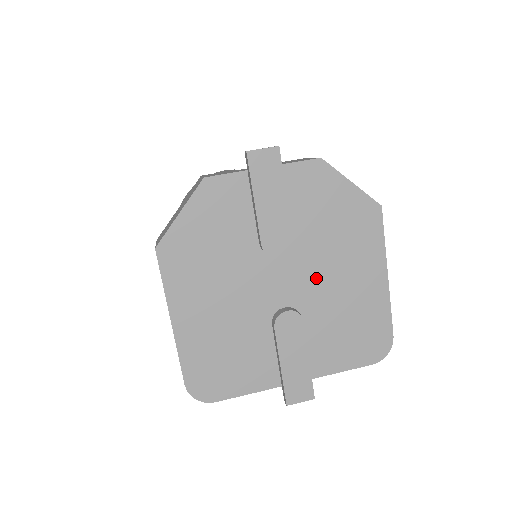
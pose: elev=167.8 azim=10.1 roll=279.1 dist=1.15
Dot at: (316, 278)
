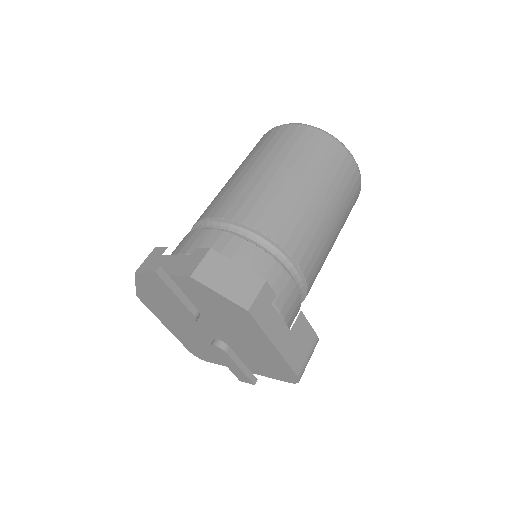
Dot at: (227, 333)
